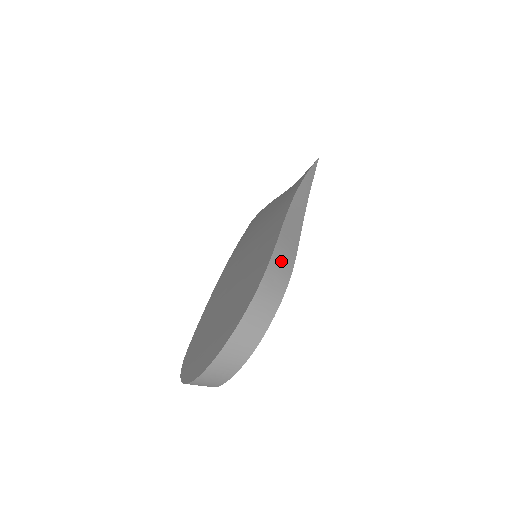
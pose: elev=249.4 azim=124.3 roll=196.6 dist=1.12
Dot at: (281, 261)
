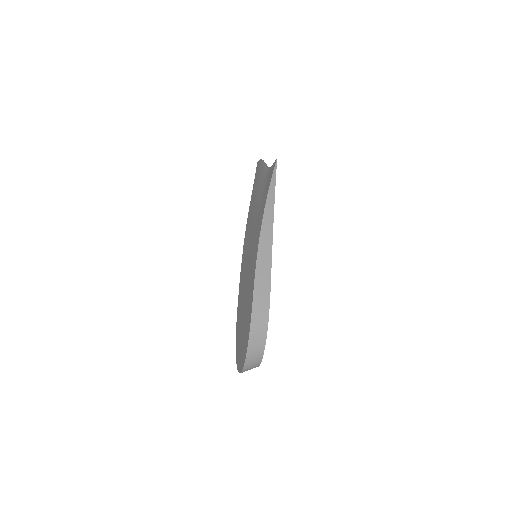
Dot at: (259, 308)
